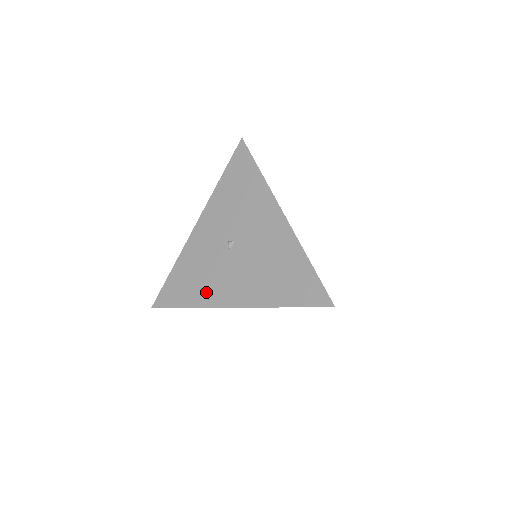
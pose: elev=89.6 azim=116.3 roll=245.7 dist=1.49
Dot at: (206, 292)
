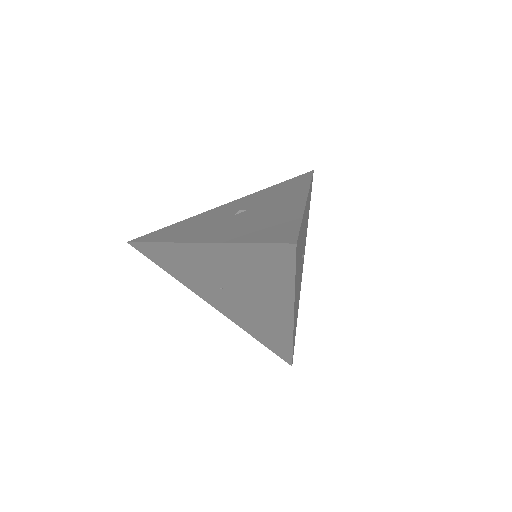
Dot at: (184, 234)
